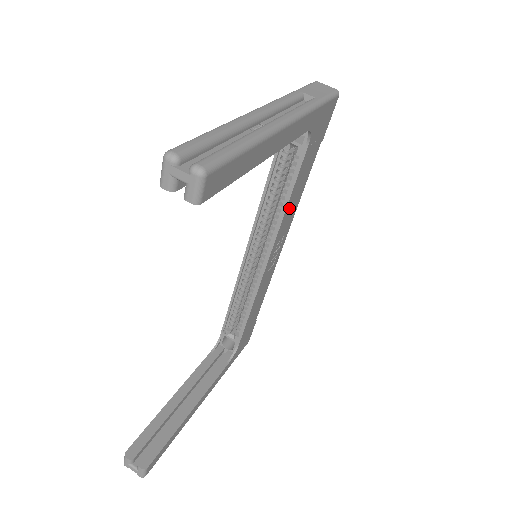
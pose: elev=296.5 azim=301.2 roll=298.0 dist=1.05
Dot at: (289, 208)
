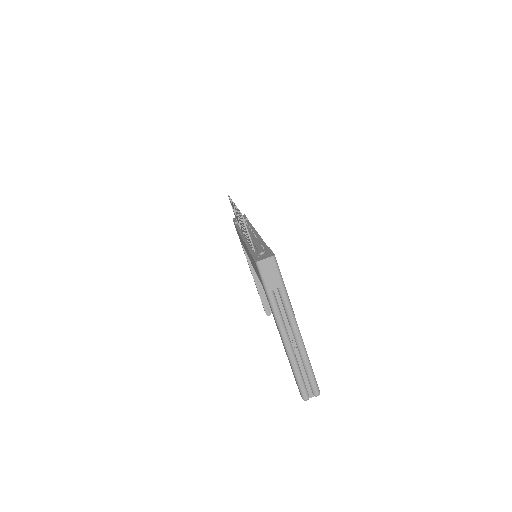
Dot at: occluded
